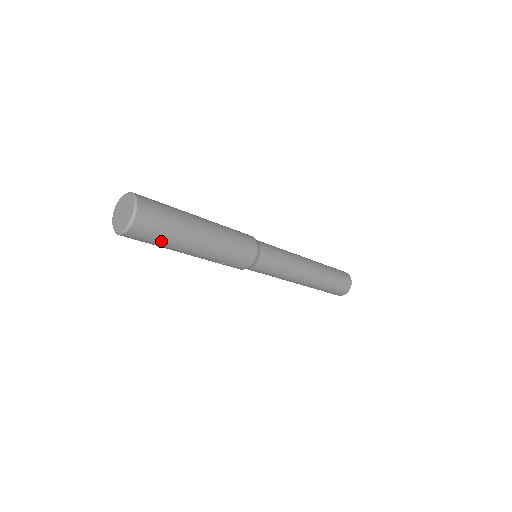
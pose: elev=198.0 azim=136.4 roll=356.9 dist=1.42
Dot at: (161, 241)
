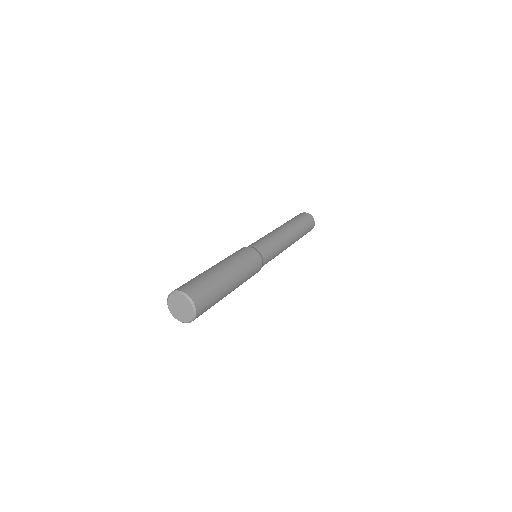
Dot at: occluded
